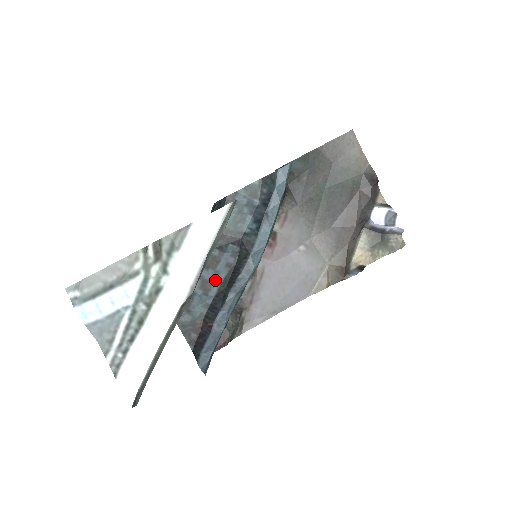
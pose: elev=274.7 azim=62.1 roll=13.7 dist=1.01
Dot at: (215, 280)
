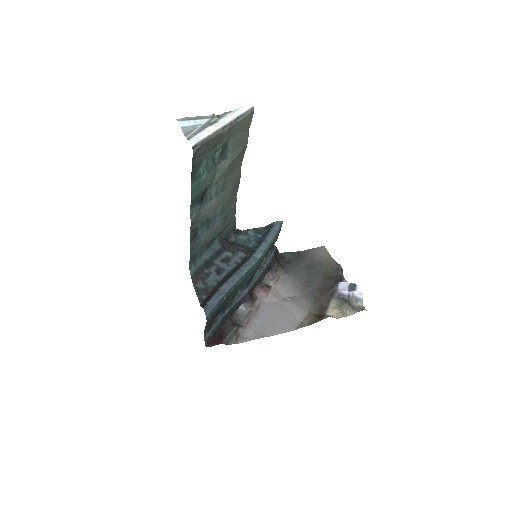
Dot at: (226, 269)
